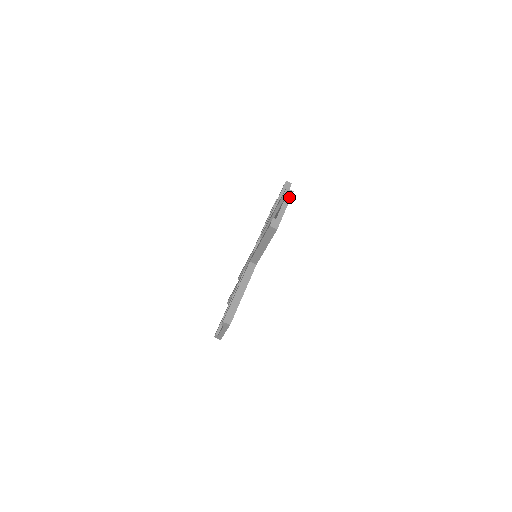
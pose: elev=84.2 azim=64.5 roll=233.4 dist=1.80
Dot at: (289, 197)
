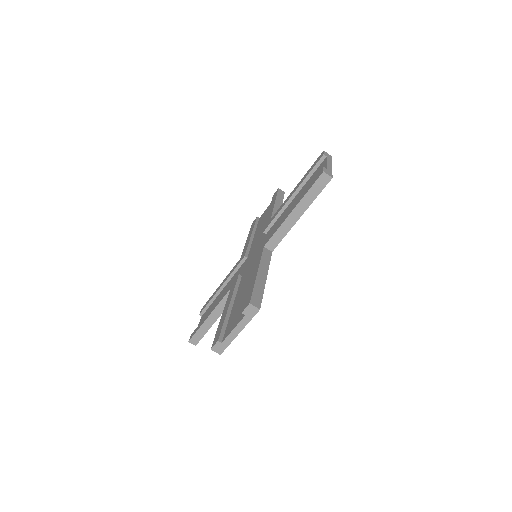
Dot at: (330, 158)
